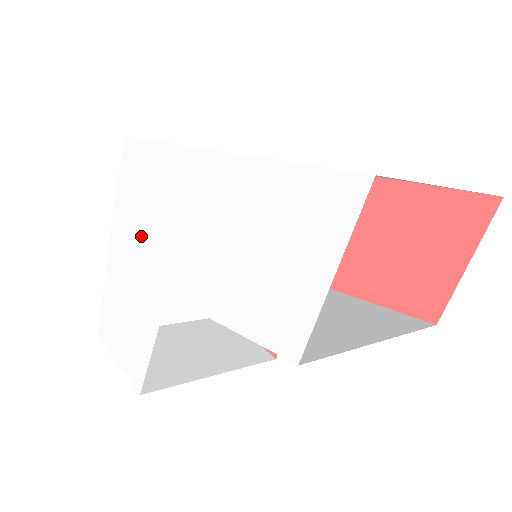
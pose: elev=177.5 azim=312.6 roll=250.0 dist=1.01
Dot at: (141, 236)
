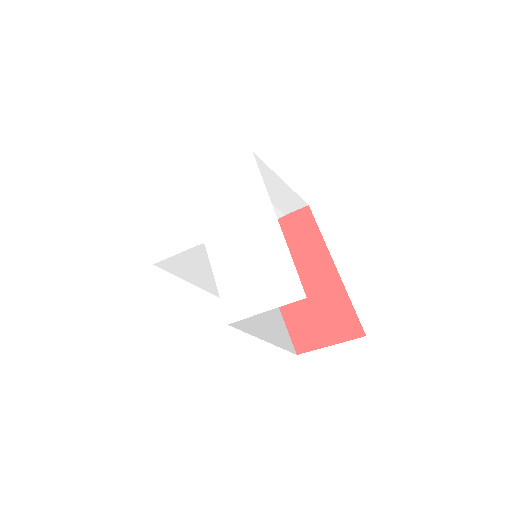
Dot at: (217, 203)
